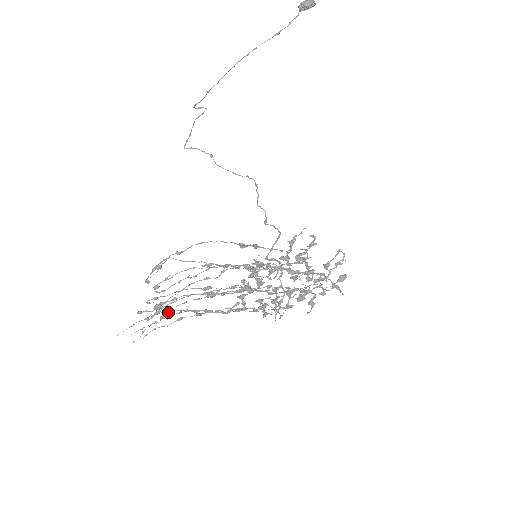
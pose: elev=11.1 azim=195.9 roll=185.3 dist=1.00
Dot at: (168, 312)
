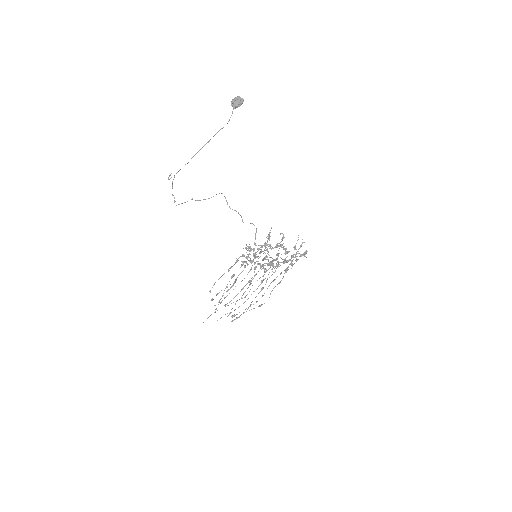
Dot at: occluded
